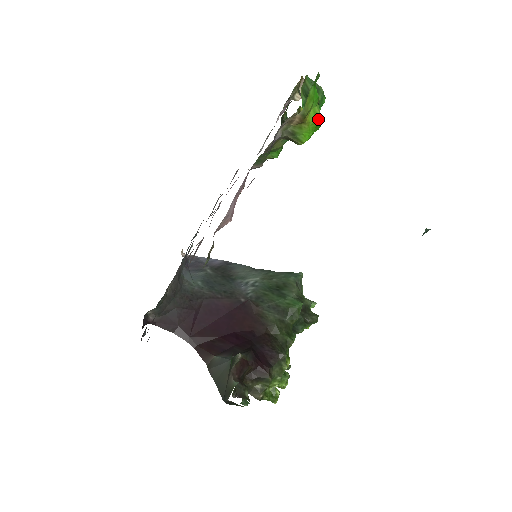
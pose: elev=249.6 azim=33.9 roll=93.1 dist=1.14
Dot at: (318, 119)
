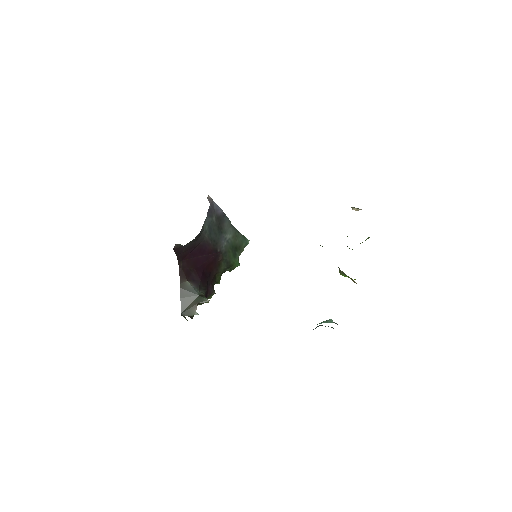
Dot at: occluded
